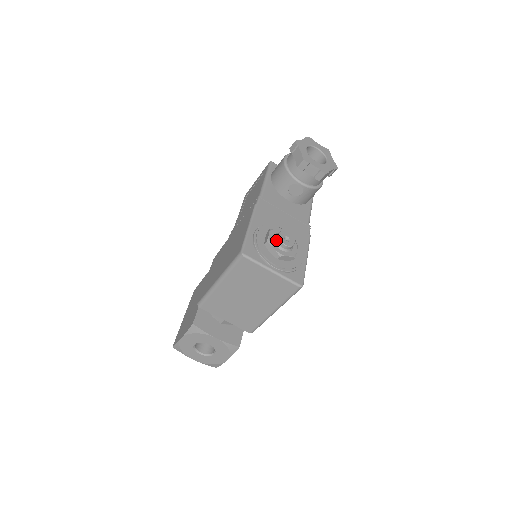
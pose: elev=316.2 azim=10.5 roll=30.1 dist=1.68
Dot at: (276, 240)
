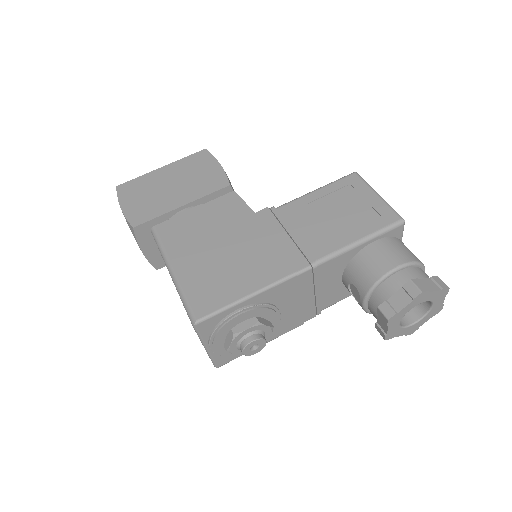
Dot at: (244, 340)
